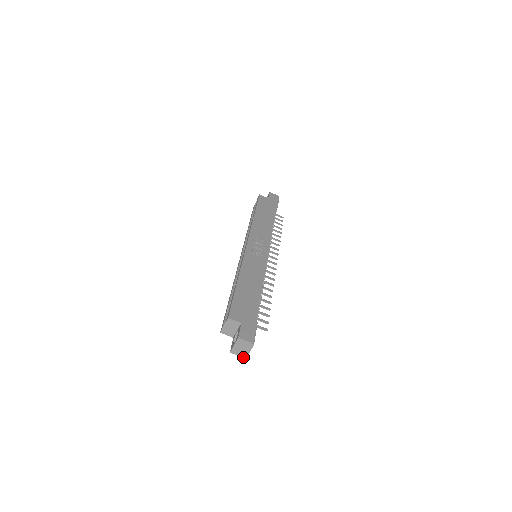
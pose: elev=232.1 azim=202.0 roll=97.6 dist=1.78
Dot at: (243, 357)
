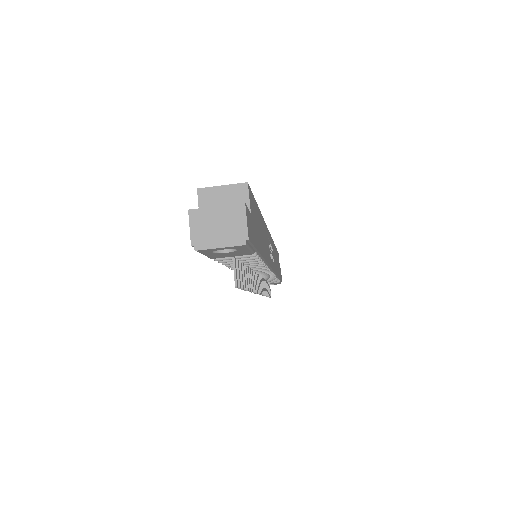
Dot at: (192, 243)
